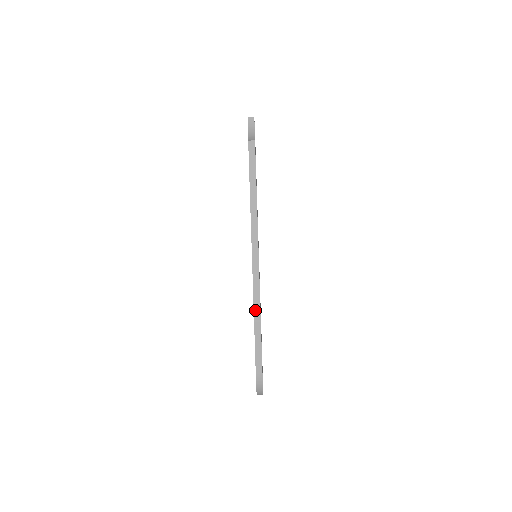
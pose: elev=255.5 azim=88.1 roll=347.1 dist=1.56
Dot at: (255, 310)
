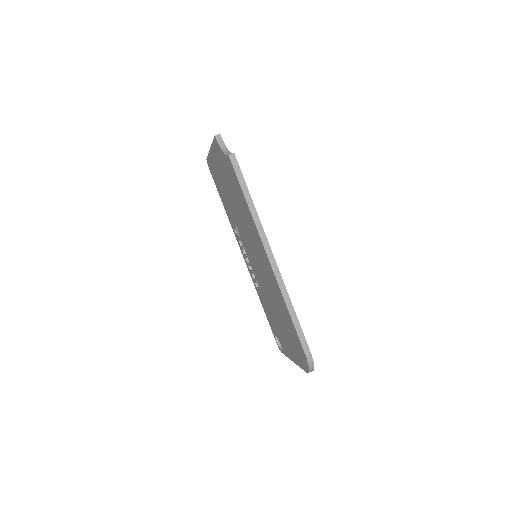
Dot at: (285, 299)
